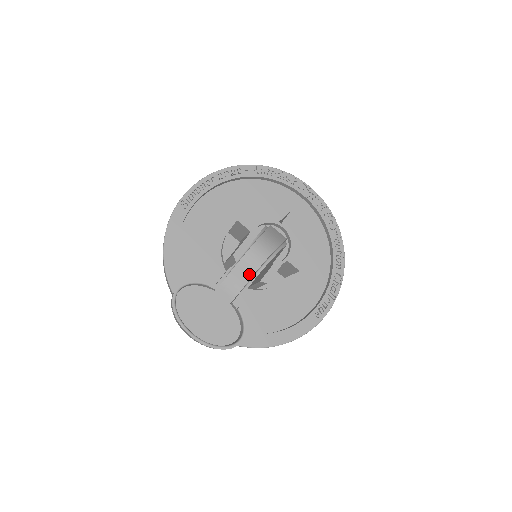
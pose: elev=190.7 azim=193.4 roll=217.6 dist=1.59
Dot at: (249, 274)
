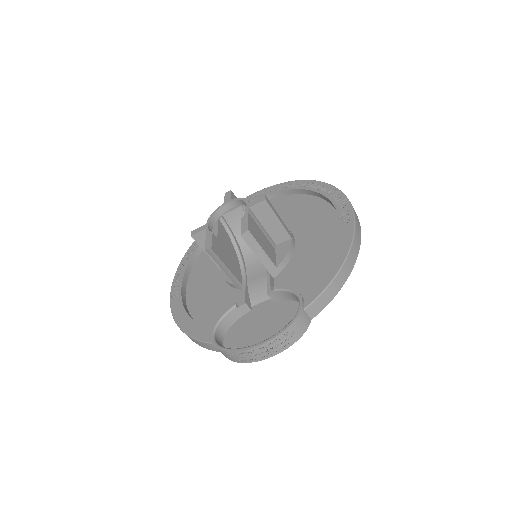
Dot at: (263, 269)
